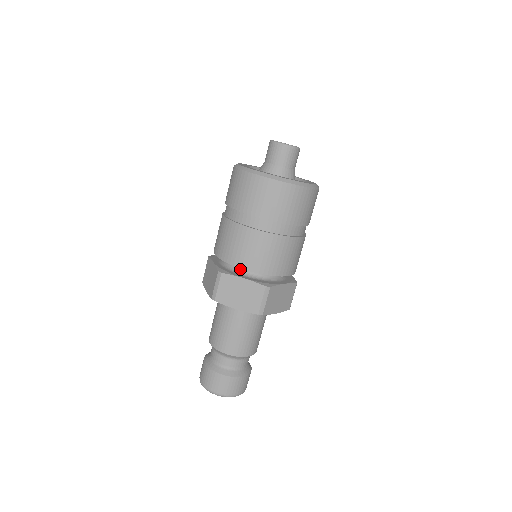
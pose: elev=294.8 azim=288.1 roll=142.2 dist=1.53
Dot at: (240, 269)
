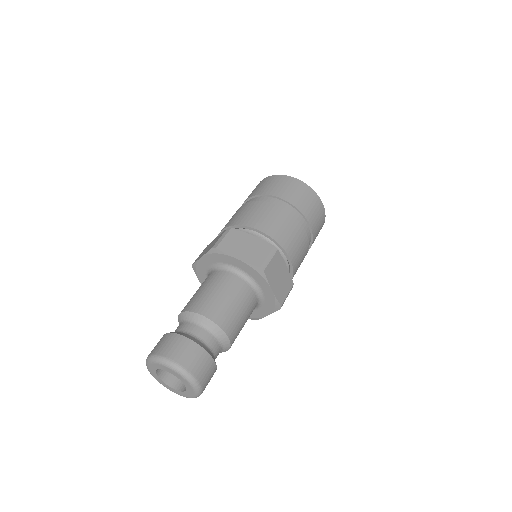
Dot at: occluded
